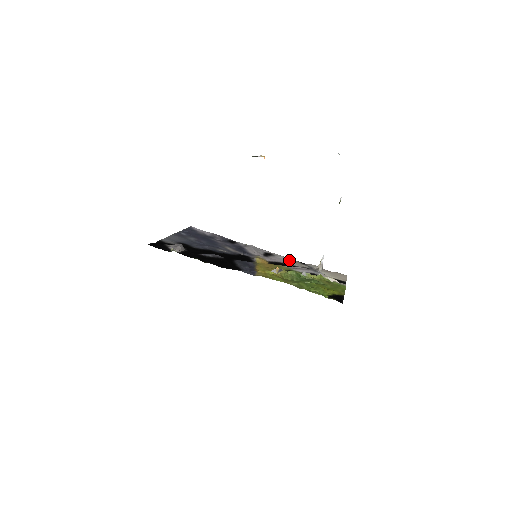
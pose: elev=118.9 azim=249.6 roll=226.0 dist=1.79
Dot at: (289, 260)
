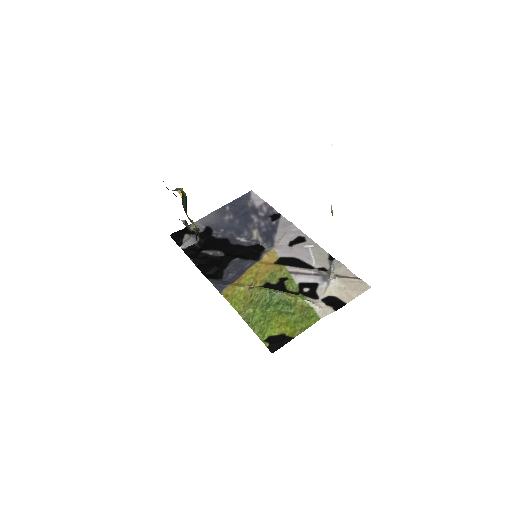
Dot at: (315, 252)
